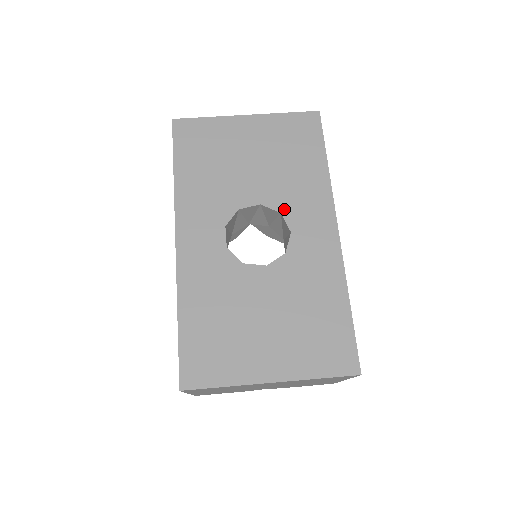
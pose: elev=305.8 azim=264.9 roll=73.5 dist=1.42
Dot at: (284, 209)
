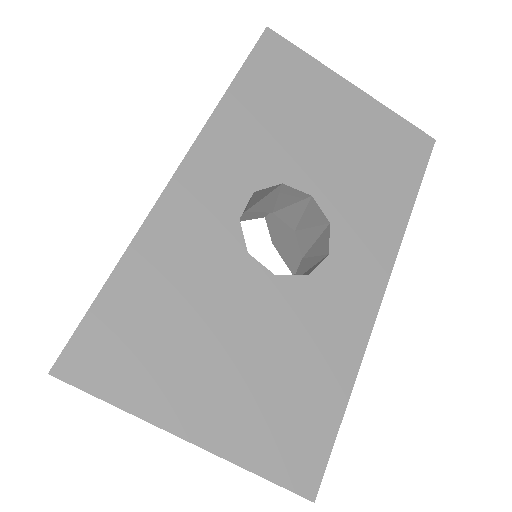
Dot at: (337, 221)
